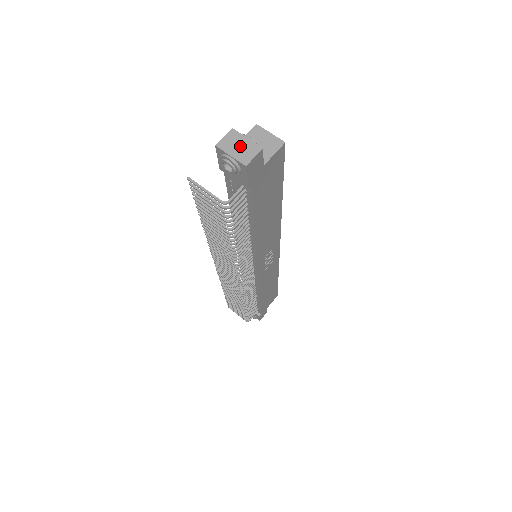
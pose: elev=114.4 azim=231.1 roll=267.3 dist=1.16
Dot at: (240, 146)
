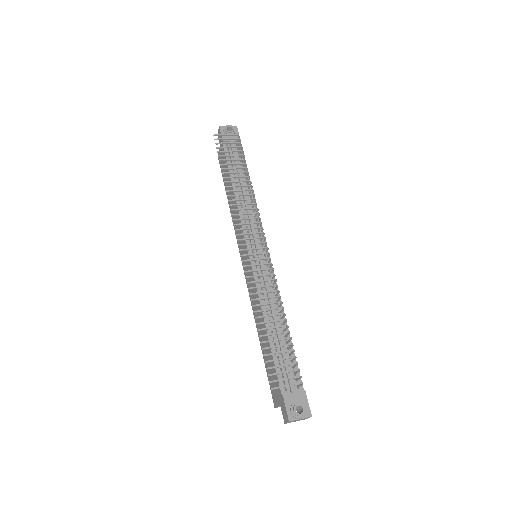
Dot at: occluded
